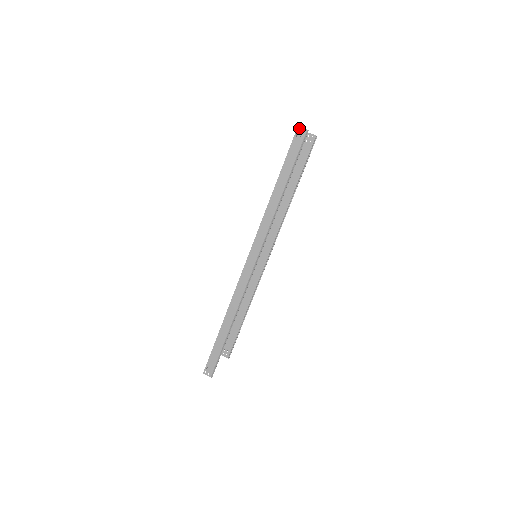
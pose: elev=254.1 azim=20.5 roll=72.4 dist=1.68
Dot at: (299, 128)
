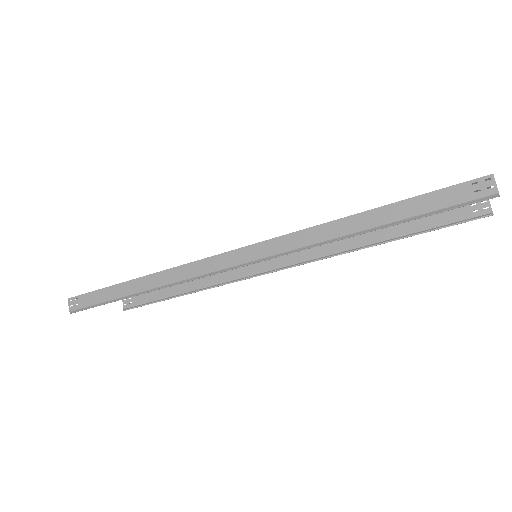
Dot at: (492, 178)
